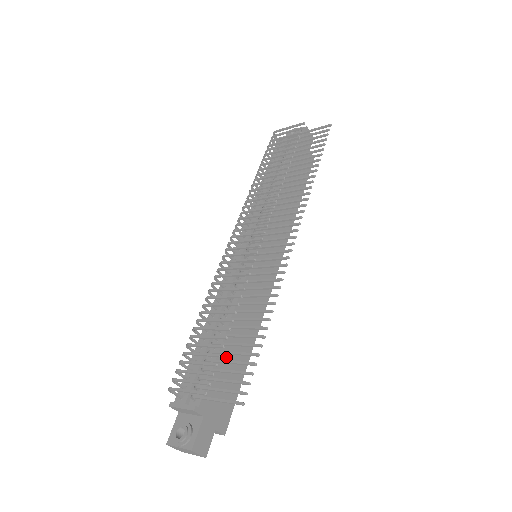
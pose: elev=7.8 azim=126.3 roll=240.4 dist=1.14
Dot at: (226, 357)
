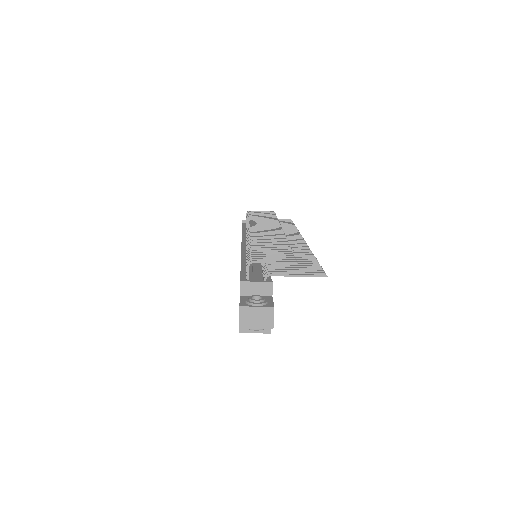
Dot at: occluded
